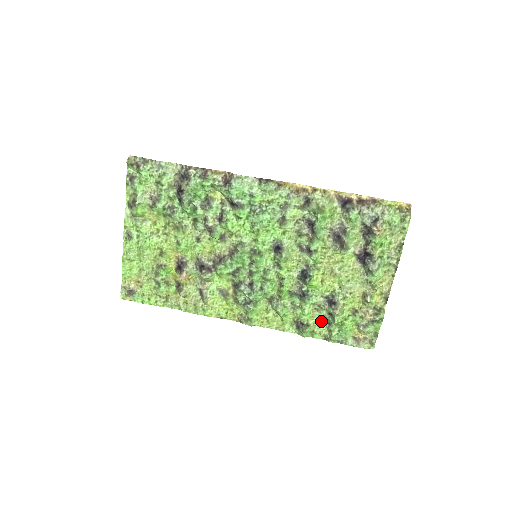
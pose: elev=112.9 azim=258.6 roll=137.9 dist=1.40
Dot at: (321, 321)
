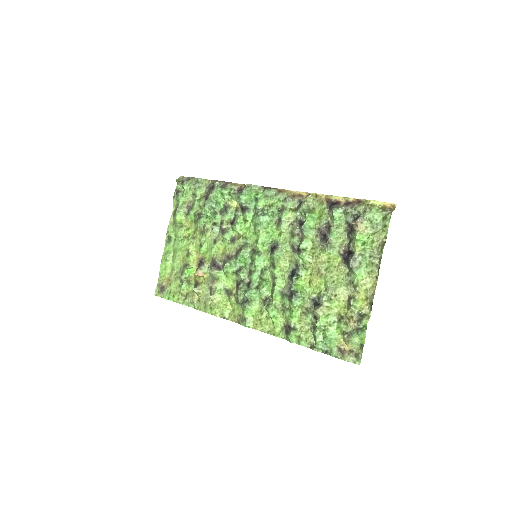
Dot at: (308, 326)
